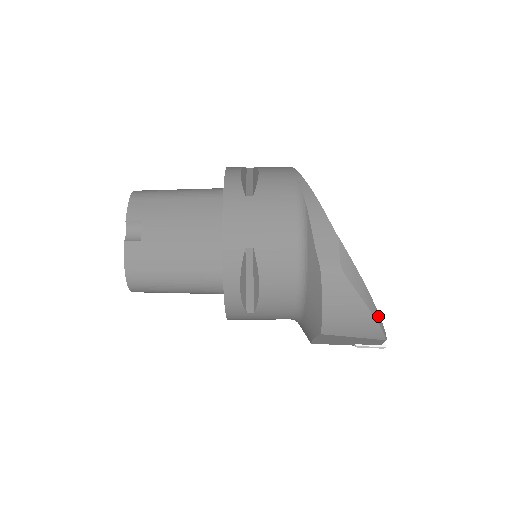
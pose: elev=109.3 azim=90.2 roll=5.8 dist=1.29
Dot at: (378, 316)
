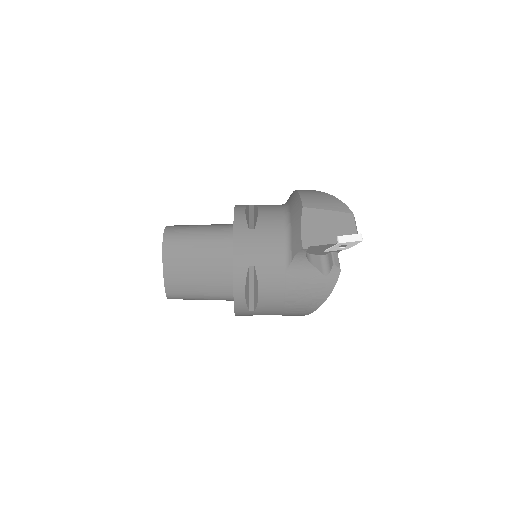
Dot at: occluded
